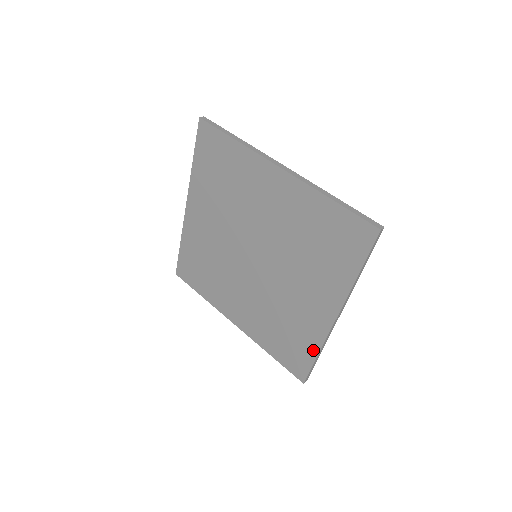
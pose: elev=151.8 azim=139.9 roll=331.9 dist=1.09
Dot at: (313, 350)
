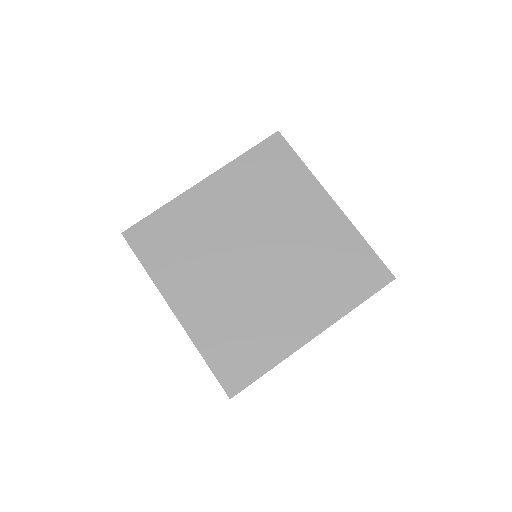
Dot at: (360, 243)
